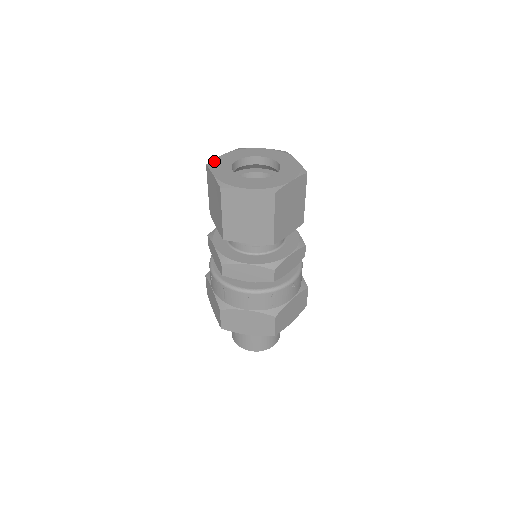
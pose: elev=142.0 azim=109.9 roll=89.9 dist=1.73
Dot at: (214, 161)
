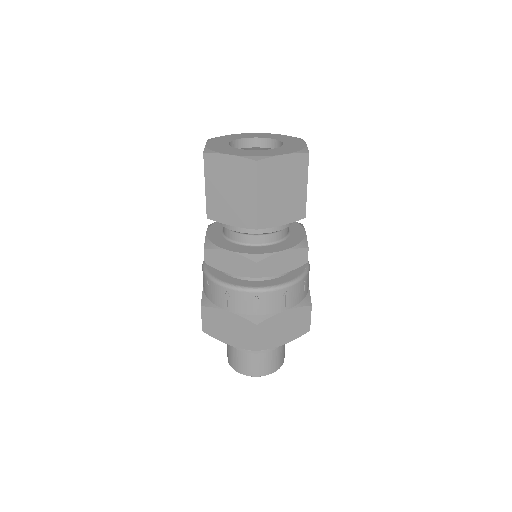
Dot at: (218, 137)
